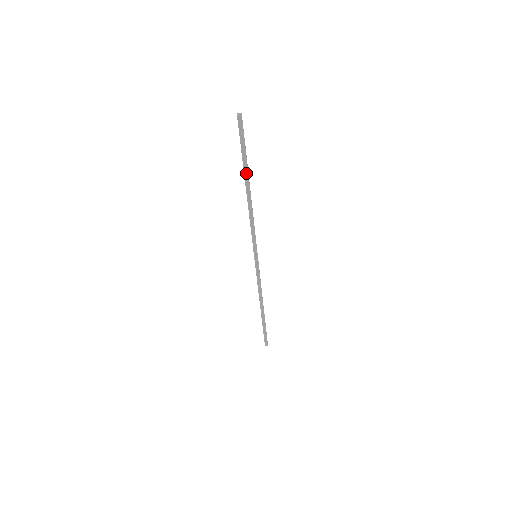
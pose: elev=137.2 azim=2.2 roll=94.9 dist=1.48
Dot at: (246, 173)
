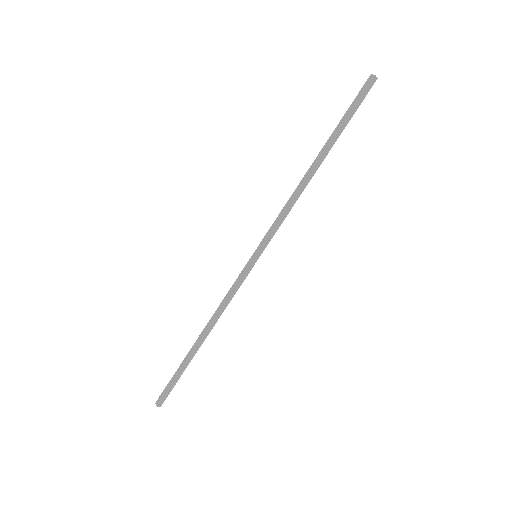
Dot at: (332, 143)
